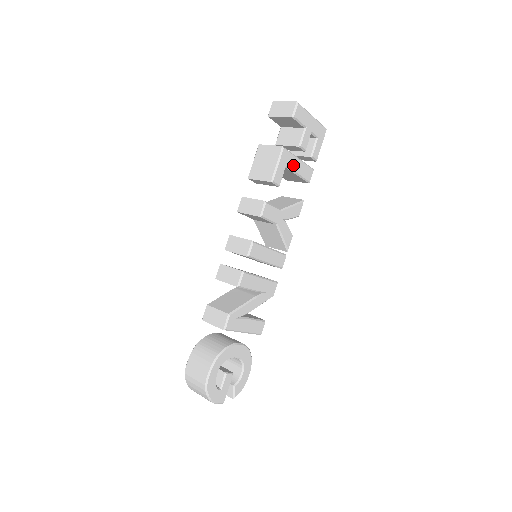
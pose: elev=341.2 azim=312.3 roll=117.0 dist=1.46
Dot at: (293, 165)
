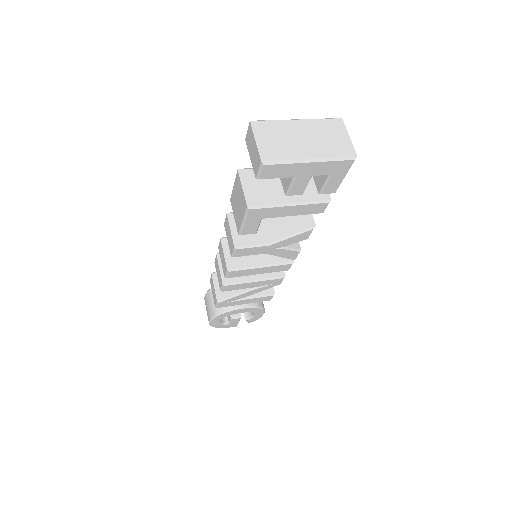
Dot at: (278, 213)
